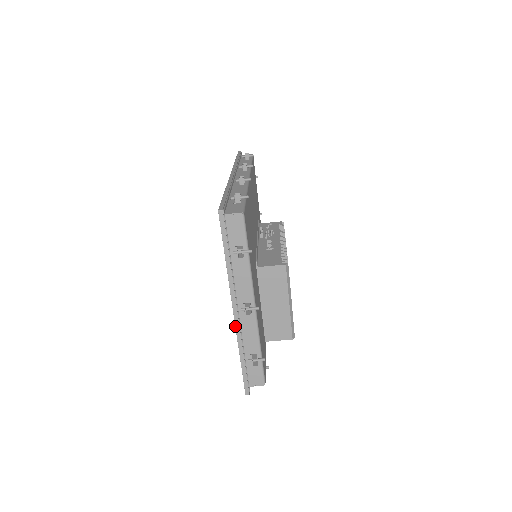
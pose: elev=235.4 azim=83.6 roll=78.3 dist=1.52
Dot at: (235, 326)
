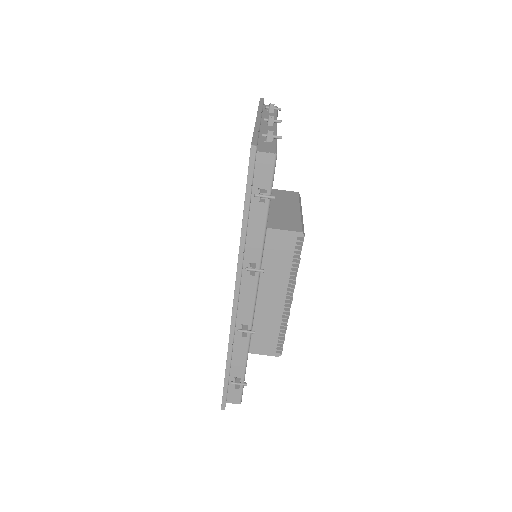
Dot at: (256, 120)
